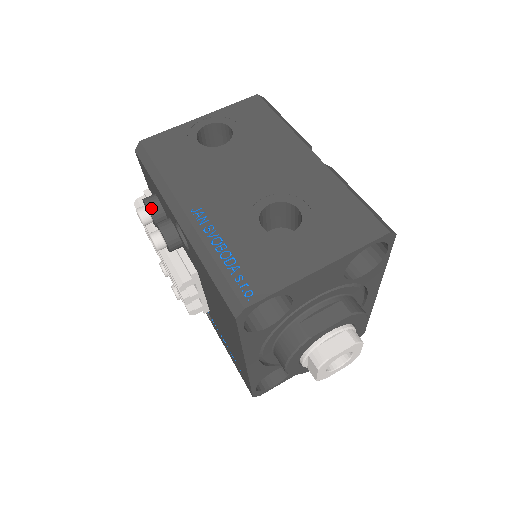
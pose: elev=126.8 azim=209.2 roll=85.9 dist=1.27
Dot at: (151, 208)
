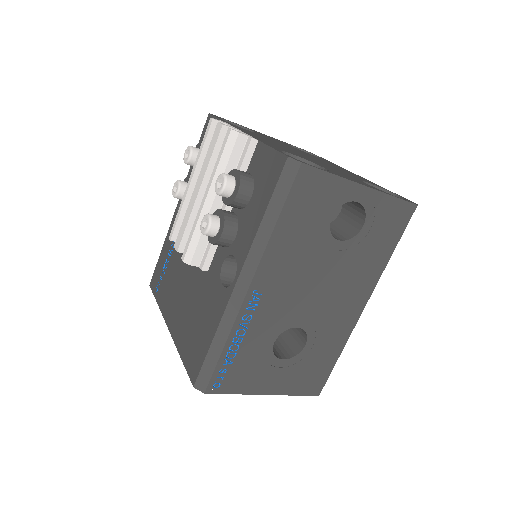
Dot at: (236, 201)
